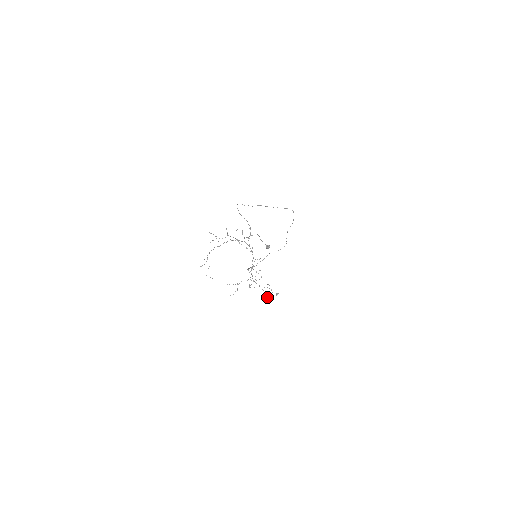
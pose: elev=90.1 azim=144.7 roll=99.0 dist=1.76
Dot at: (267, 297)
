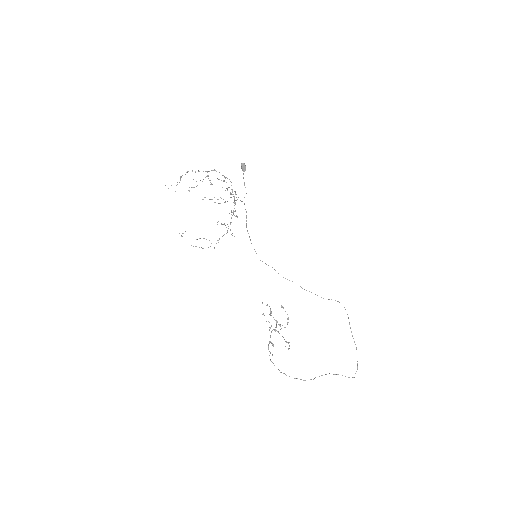
Dot at: occluded
